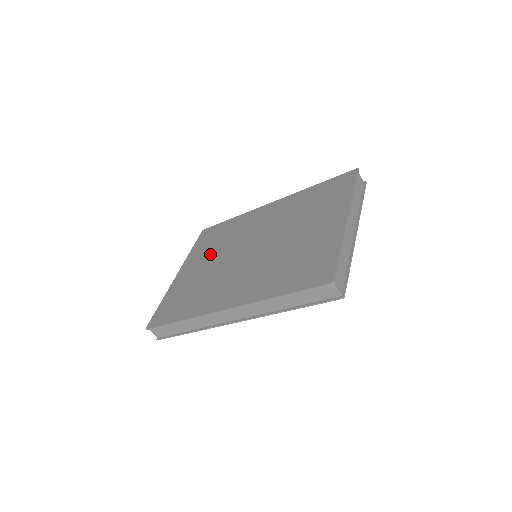
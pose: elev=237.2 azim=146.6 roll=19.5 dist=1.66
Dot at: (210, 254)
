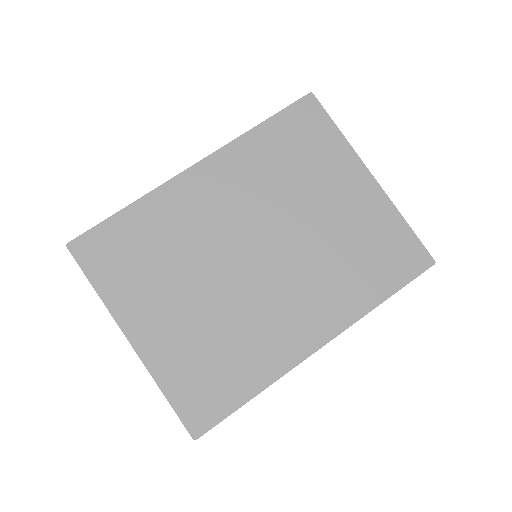
Dot at: (169, 284)
